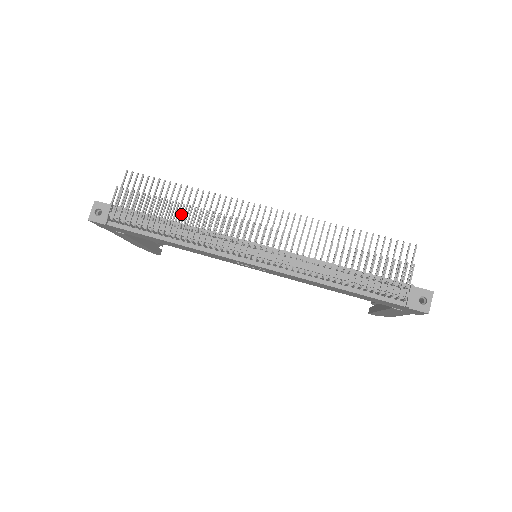
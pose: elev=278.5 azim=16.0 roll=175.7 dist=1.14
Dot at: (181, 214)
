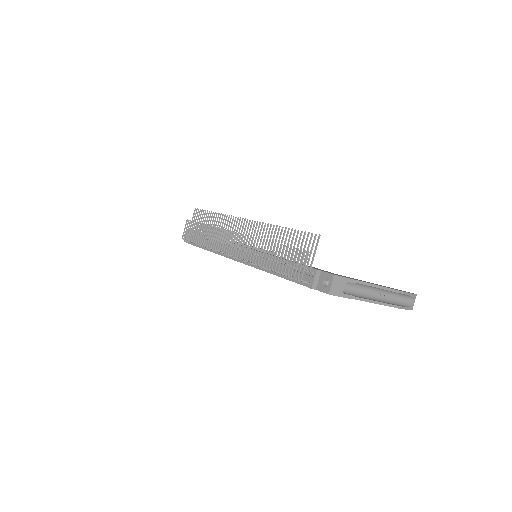
Dot at: (206, 232)
